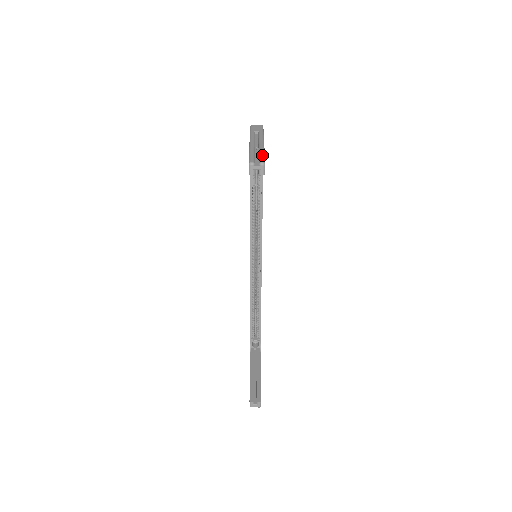
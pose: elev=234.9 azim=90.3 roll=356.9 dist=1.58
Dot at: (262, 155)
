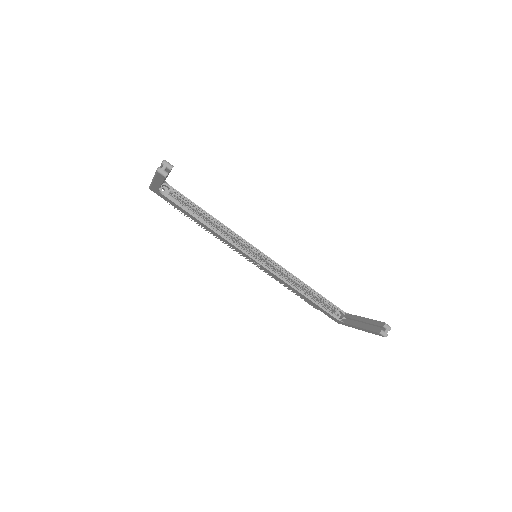
Dot at: occluded
